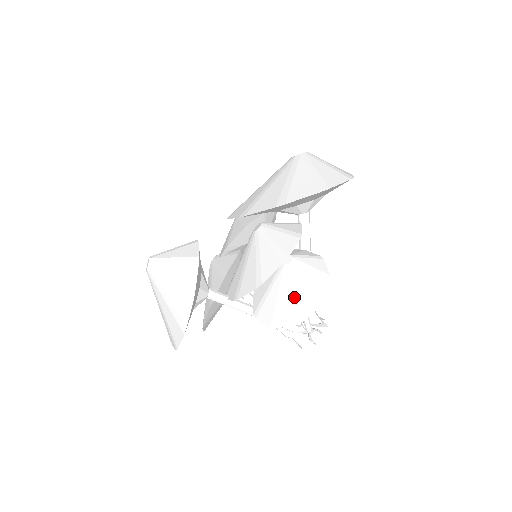
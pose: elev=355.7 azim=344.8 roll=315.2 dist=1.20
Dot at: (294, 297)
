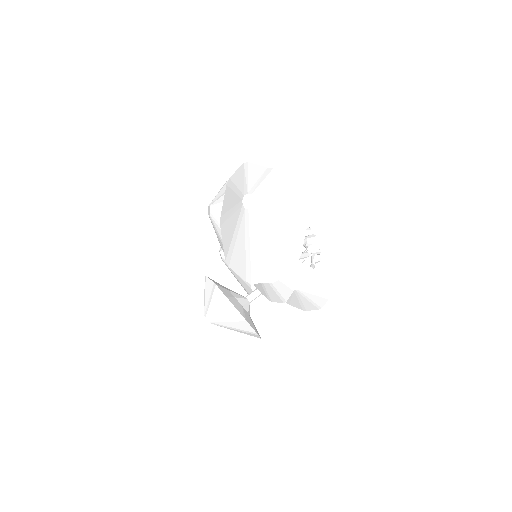
Dot at: (310, 301)
